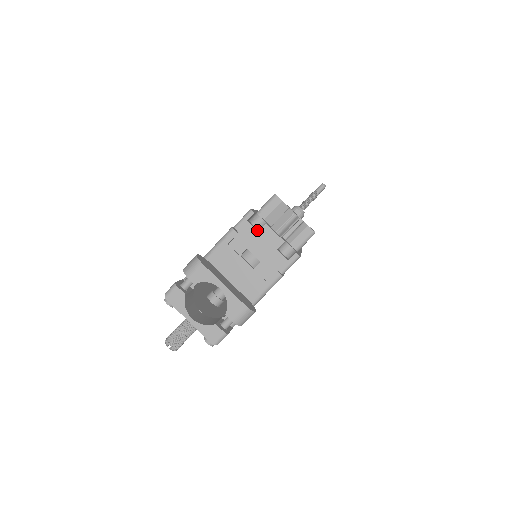
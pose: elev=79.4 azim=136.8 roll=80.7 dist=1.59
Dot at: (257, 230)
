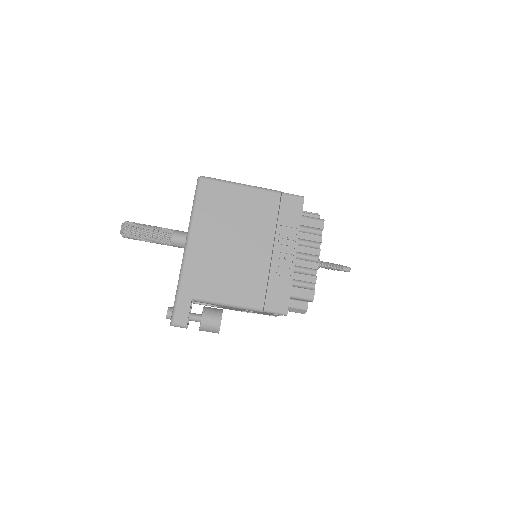
Dot at: occluded
